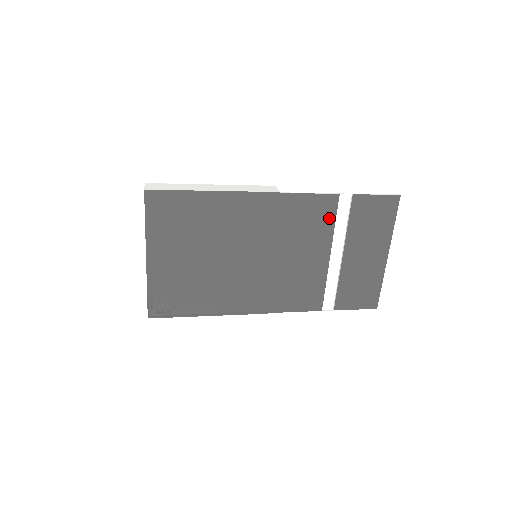
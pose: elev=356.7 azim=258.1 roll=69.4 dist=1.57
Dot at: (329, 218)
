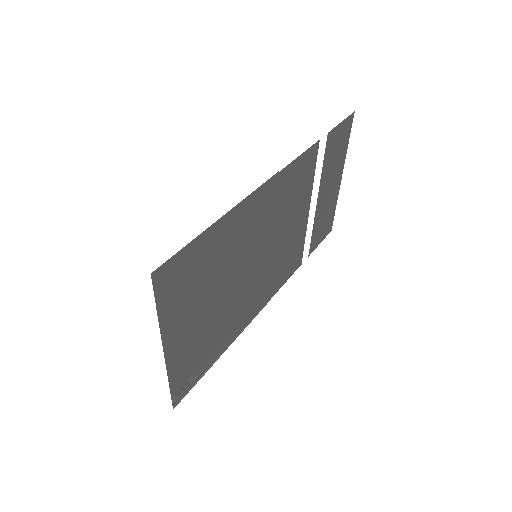
Dot at: (311, 171)
